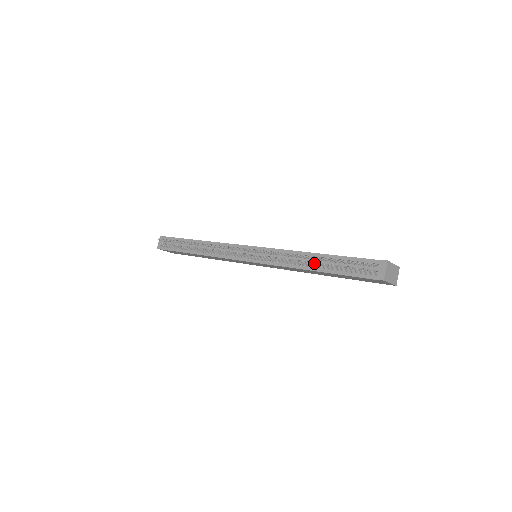
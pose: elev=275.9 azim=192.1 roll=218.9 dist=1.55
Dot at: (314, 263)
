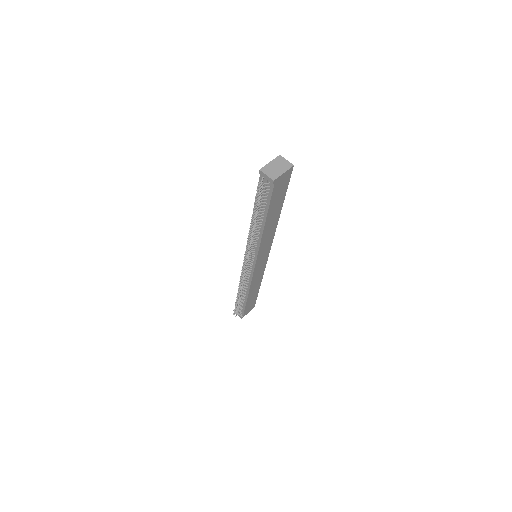
Dot at: (256, 223)
